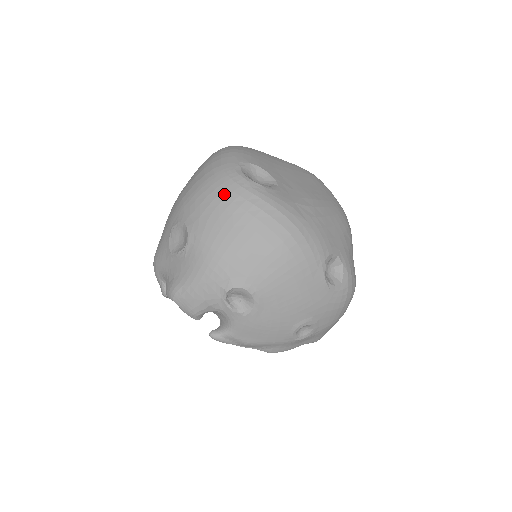
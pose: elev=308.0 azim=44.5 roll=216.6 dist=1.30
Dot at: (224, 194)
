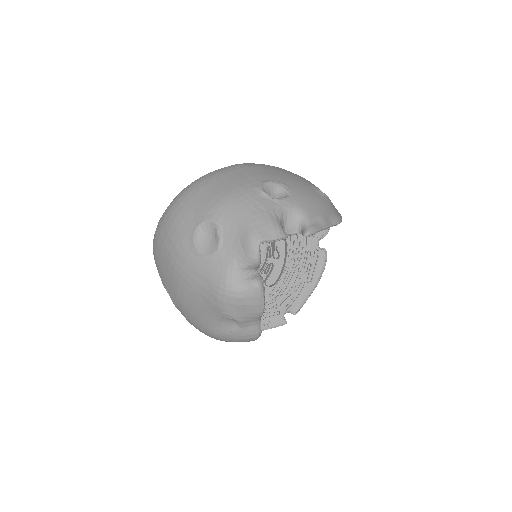
Dot at: (186, 196)
